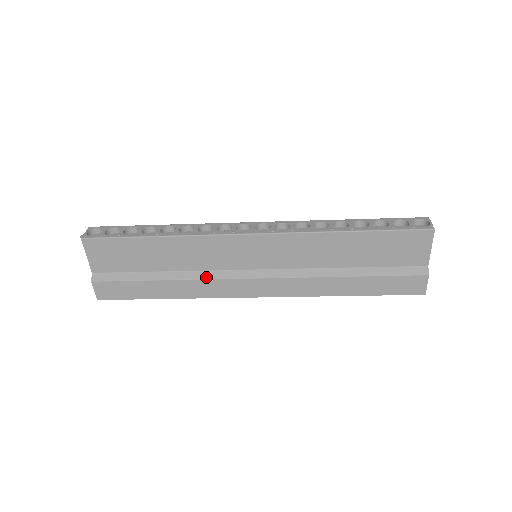
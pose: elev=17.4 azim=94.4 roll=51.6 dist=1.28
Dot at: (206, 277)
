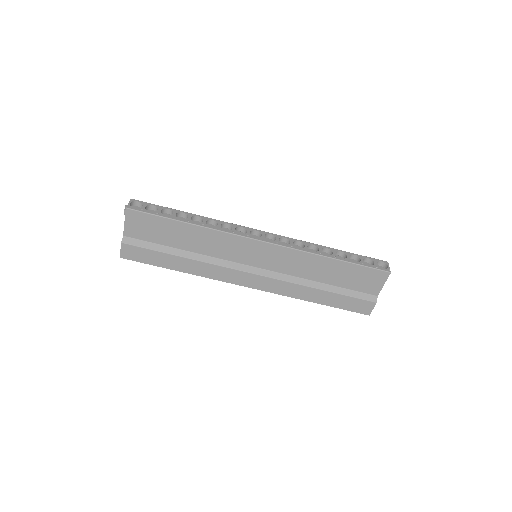
Dot at: (215, 263)
